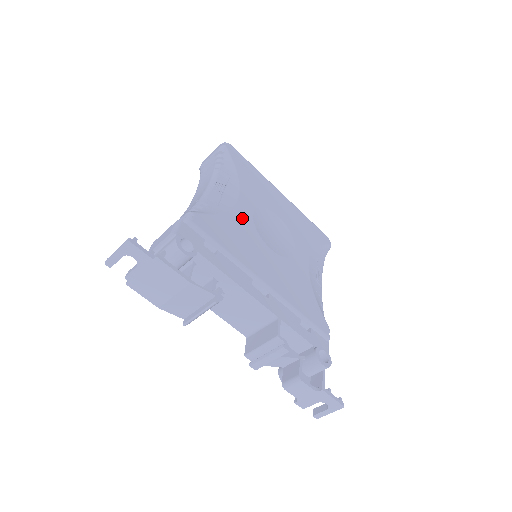
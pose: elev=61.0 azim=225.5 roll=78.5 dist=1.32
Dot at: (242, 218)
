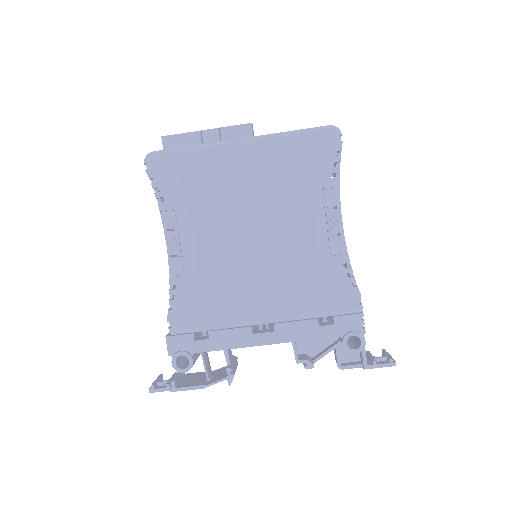
Dot at: (211, 263)
